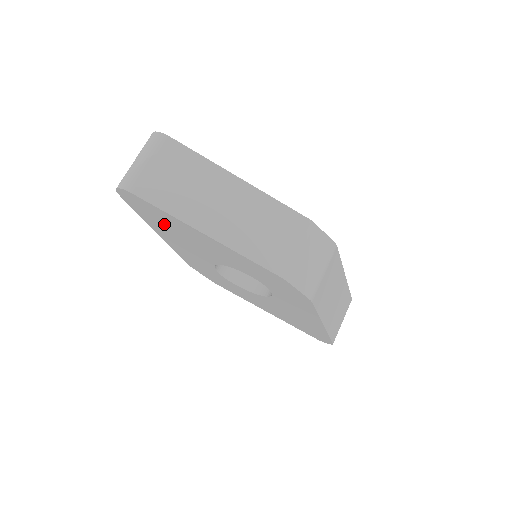
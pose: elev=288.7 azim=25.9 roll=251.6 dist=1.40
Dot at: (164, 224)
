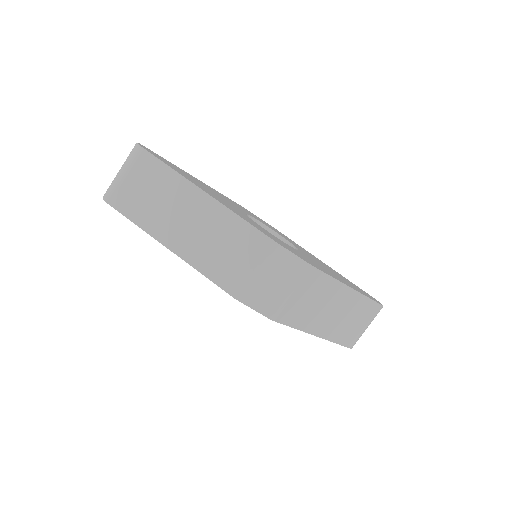
Dot at: occluded
